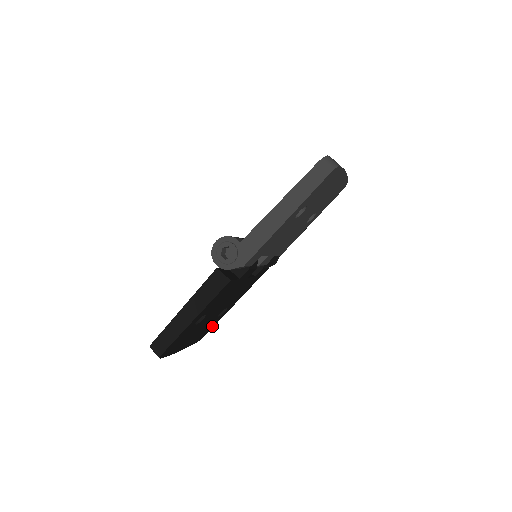
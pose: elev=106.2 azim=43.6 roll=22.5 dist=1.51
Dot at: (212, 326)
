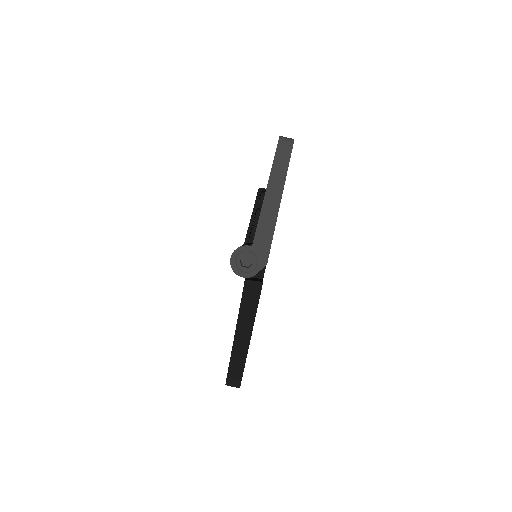
Dot at: occluded
